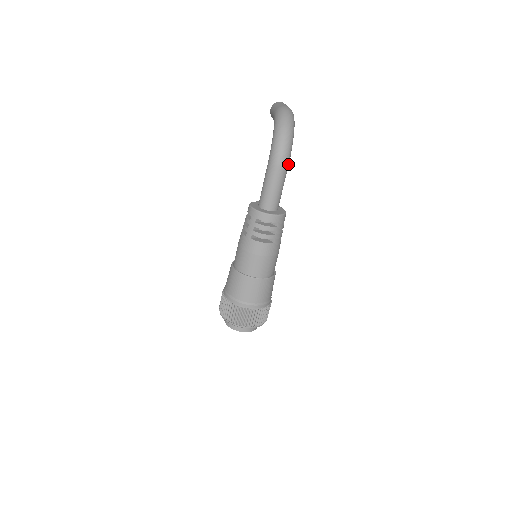
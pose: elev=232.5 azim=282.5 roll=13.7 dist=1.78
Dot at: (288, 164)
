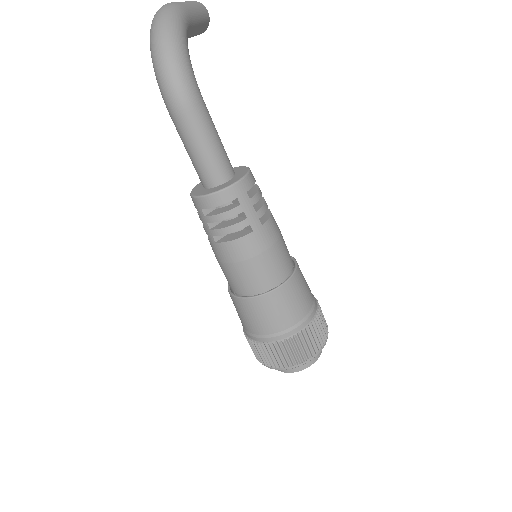
Dot at: (196, 96)
